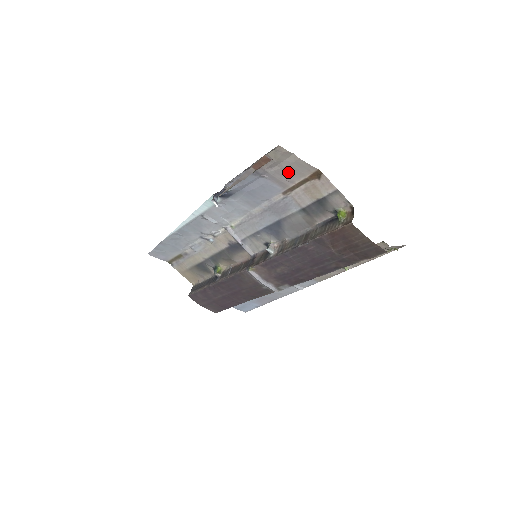
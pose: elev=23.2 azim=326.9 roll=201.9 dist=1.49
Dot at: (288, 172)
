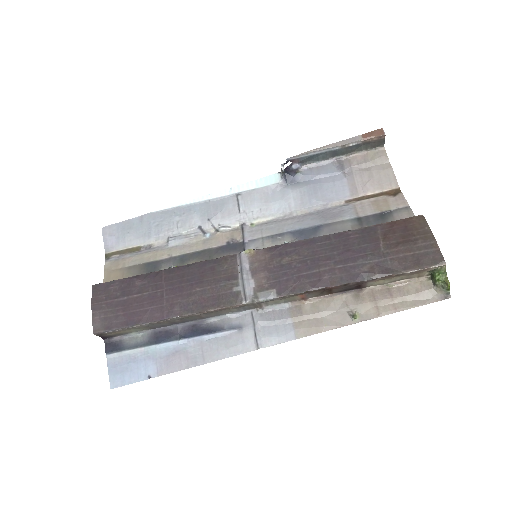
Dot at: (371, 178)
